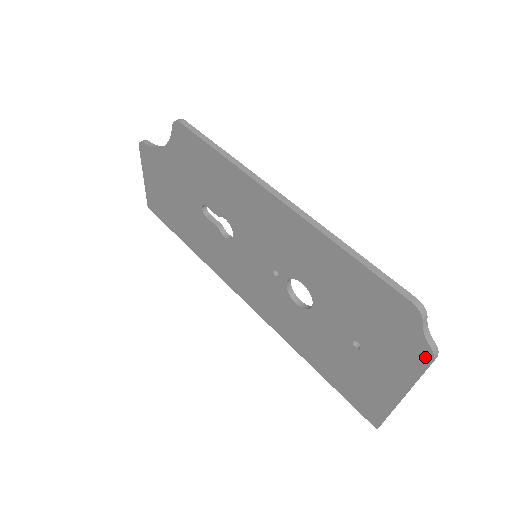
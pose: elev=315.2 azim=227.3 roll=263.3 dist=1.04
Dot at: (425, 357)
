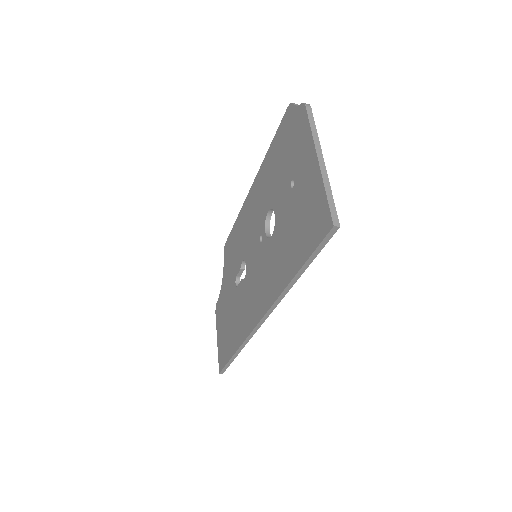
Dot at: (303, 112)
